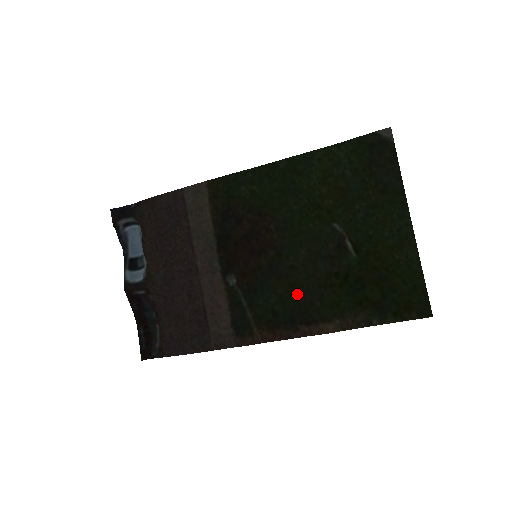
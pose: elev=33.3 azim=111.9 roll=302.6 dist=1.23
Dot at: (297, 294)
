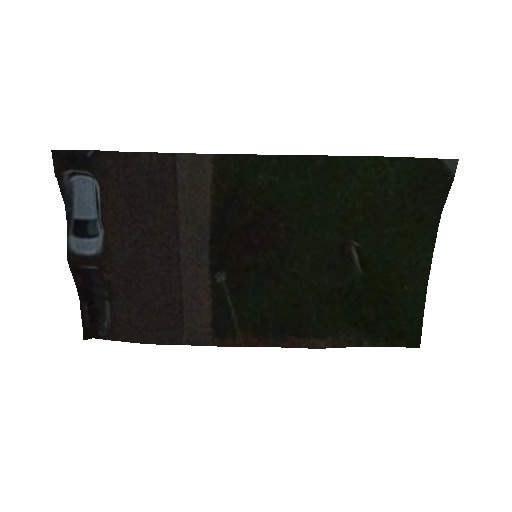
Dot at: (294, 305)
